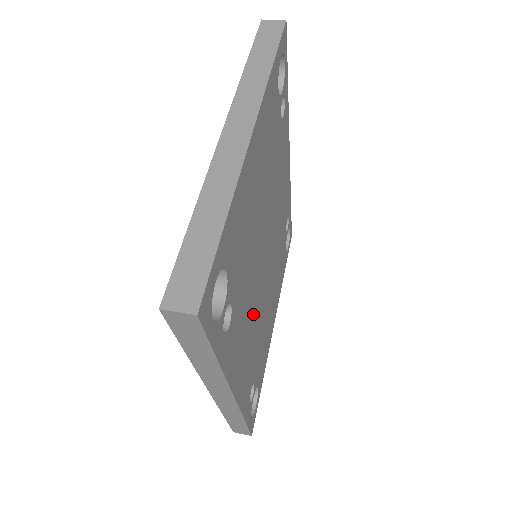
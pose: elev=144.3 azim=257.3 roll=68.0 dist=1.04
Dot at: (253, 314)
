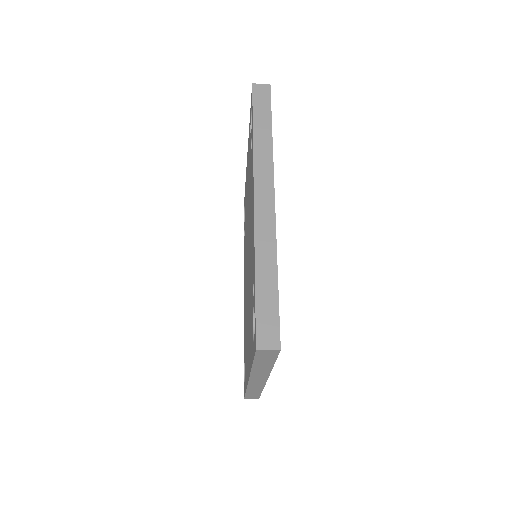
Dot at: occluded
